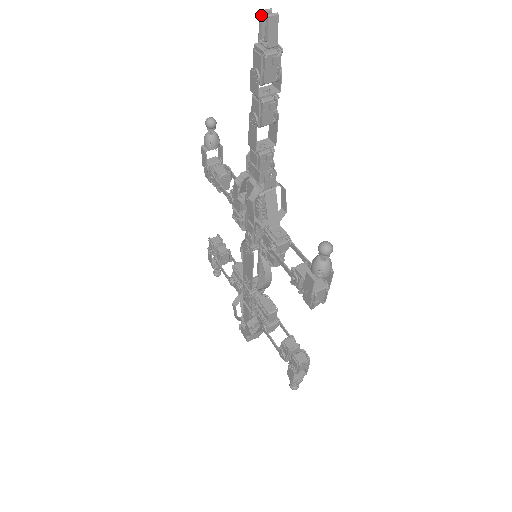
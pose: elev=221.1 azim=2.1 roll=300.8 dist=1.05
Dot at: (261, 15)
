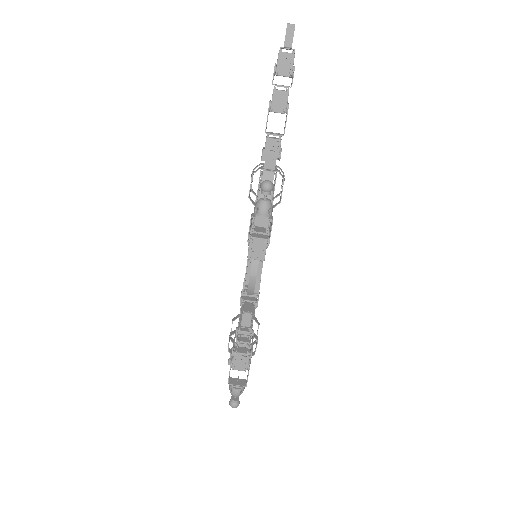
Dot at: (287, 28)
